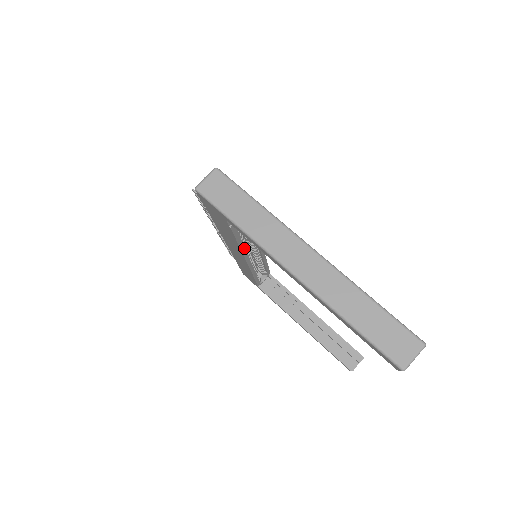
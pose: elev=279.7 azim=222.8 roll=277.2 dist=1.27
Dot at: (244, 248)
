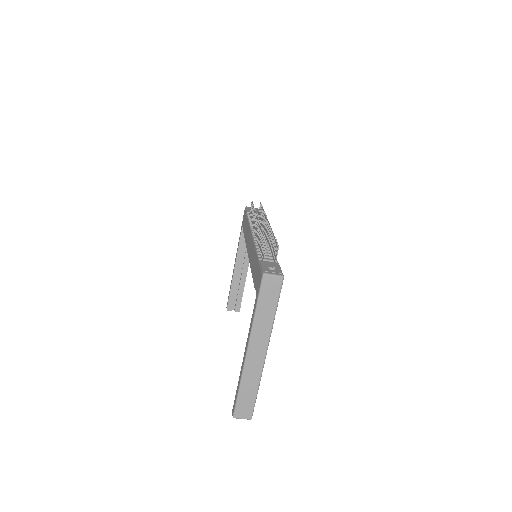
Dot at: occluded
